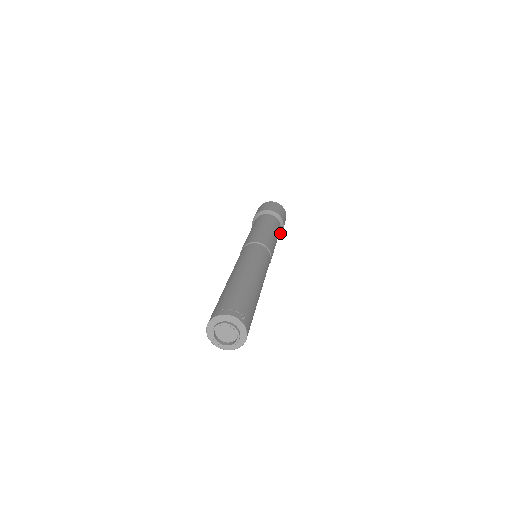
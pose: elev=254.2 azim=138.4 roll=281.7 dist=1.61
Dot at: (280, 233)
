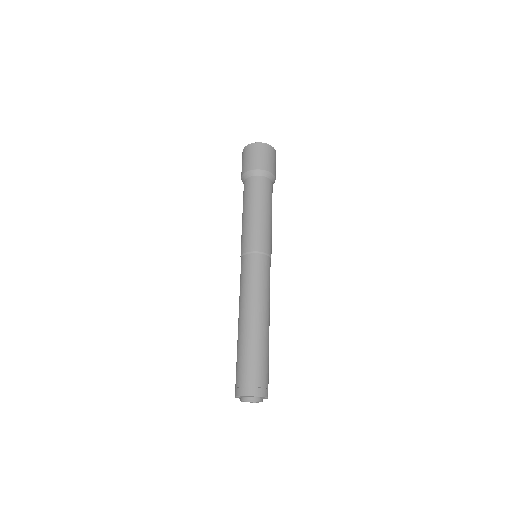
Dot at: (274, 181)
